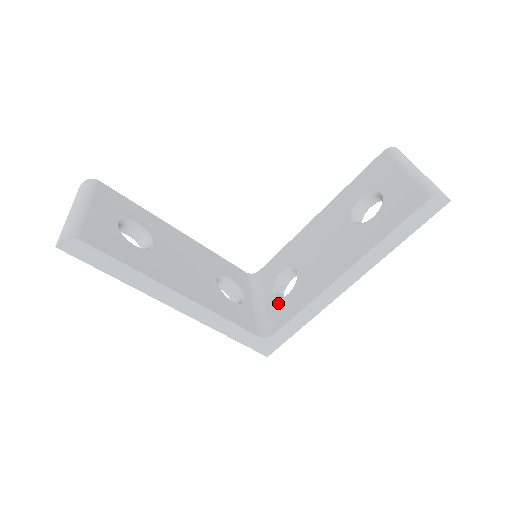
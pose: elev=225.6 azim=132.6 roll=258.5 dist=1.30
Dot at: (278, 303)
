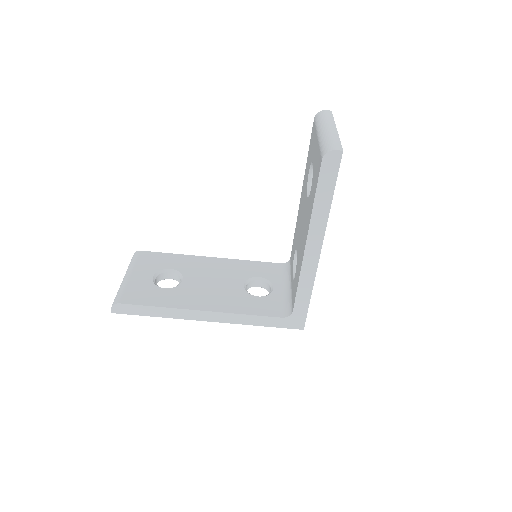
Dot at: (293, 284)
